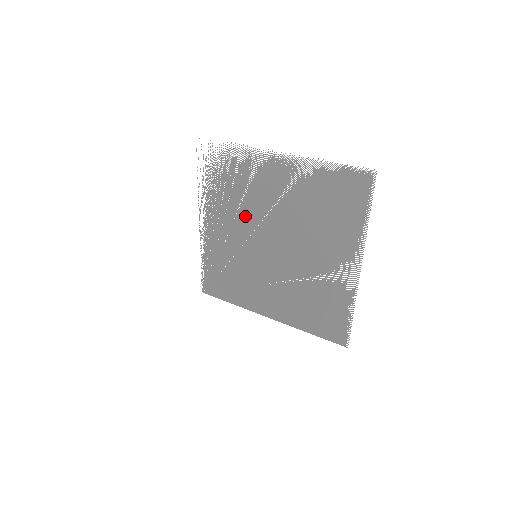
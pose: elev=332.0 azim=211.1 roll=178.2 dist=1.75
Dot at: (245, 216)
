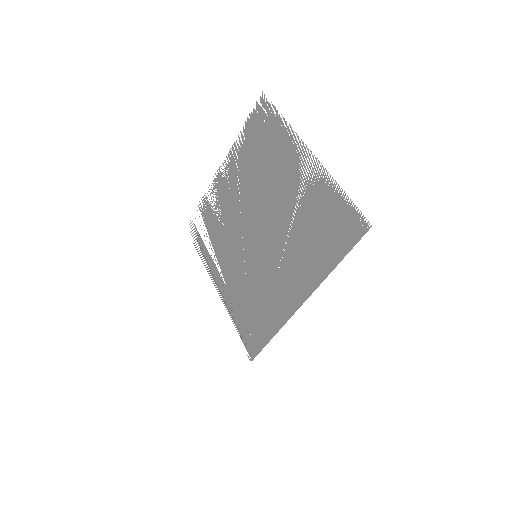
Dot at: (232, 236)
